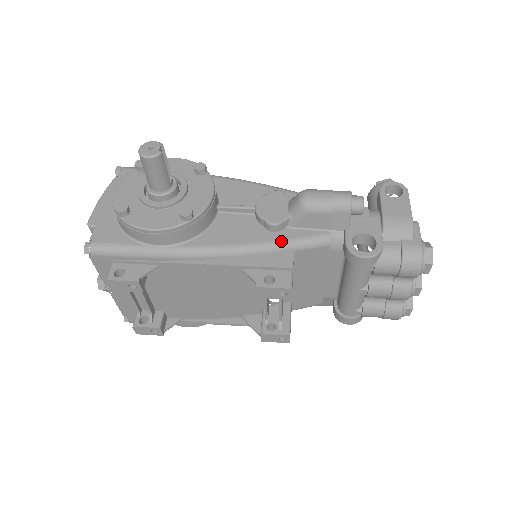
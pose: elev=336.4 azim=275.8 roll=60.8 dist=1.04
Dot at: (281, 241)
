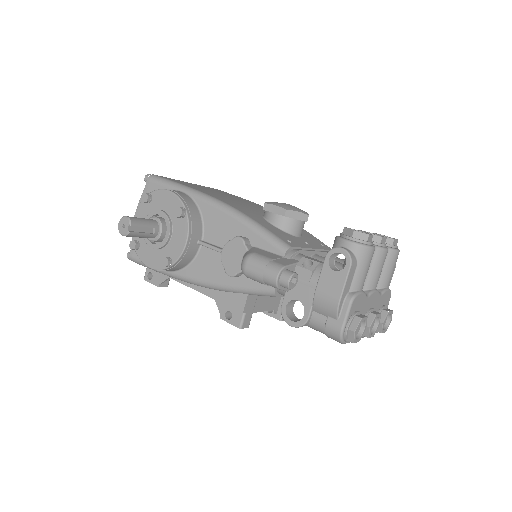
Dot at: (237, 287)
